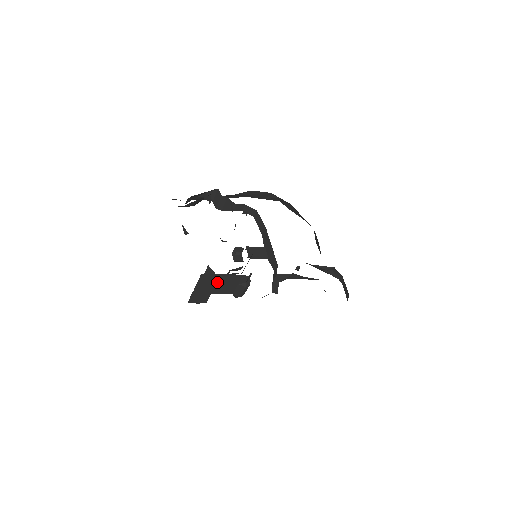
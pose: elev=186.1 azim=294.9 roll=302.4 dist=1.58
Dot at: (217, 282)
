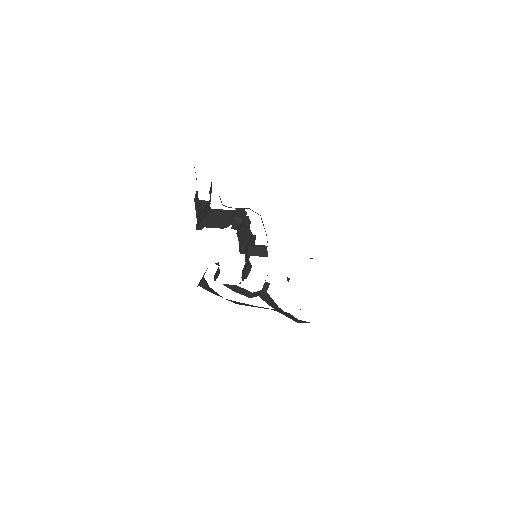
Dot at: occluded
